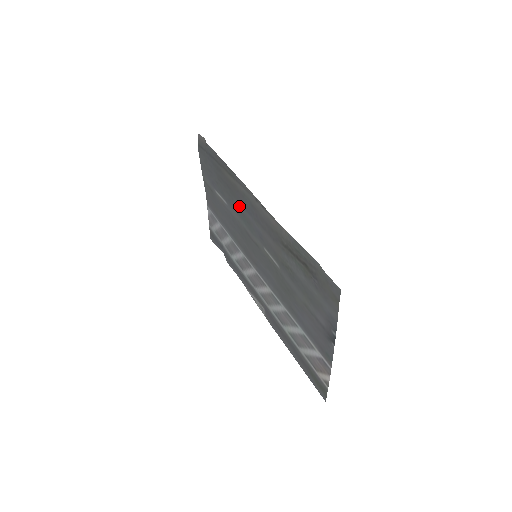
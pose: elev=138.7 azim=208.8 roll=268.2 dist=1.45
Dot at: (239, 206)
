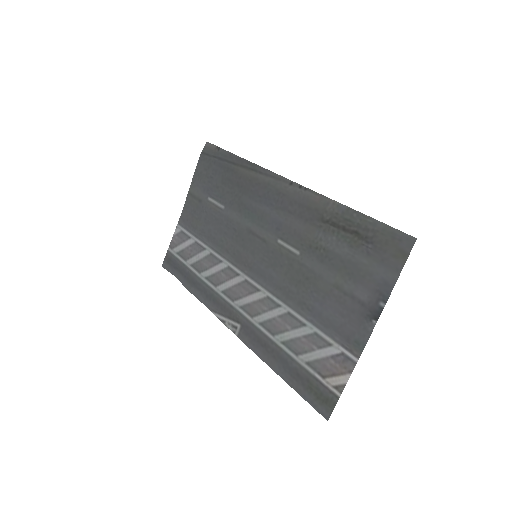
Dot at: (250, 202)
